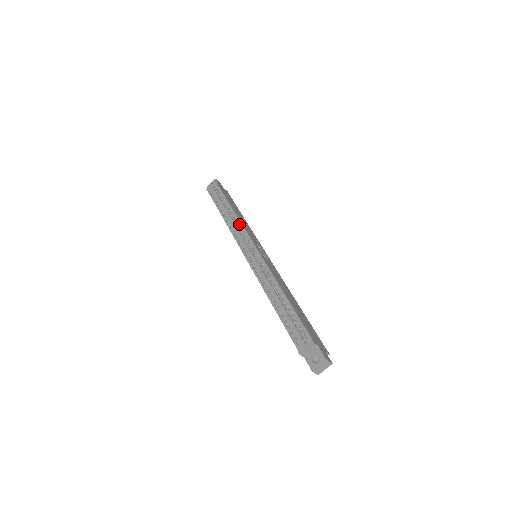
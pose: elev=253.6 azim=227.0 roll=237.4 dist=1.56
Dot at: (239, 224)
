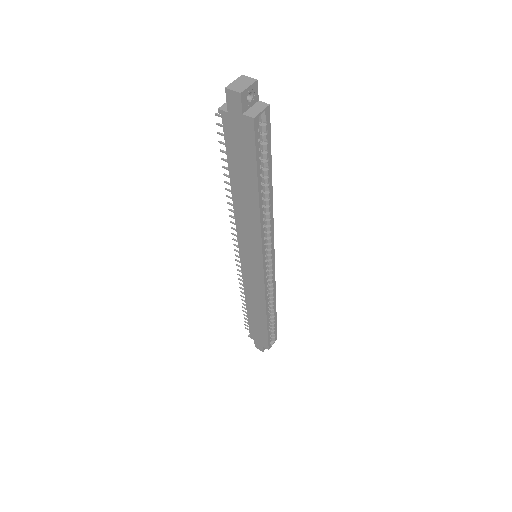
Dot at: occluded
